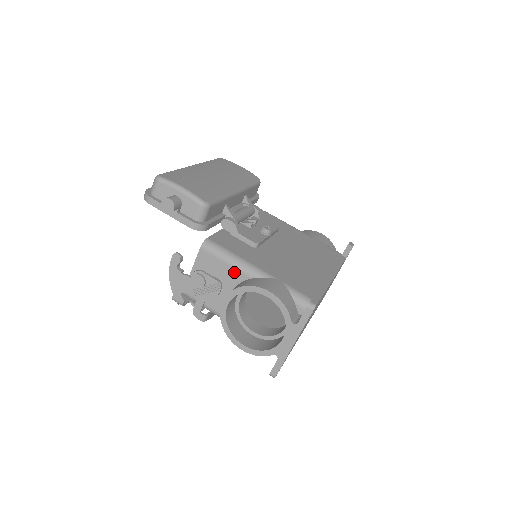
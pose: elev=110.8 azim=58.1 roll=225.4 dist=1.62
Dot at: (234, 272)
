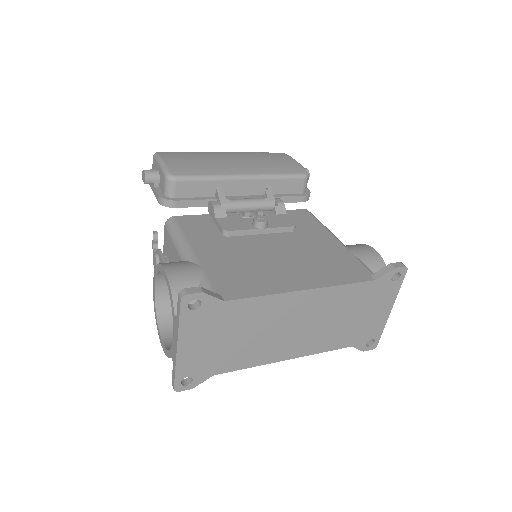
Dot at: (175, 253)
